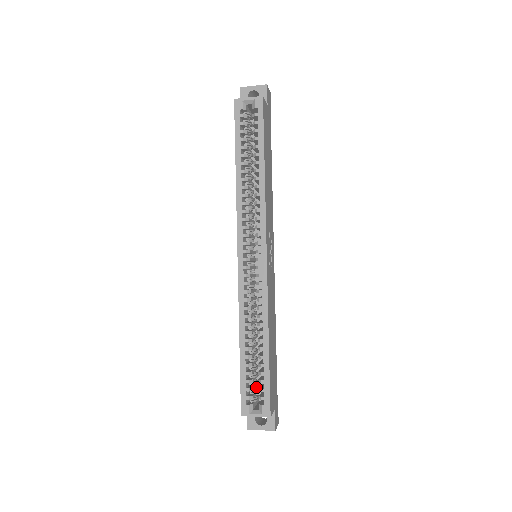
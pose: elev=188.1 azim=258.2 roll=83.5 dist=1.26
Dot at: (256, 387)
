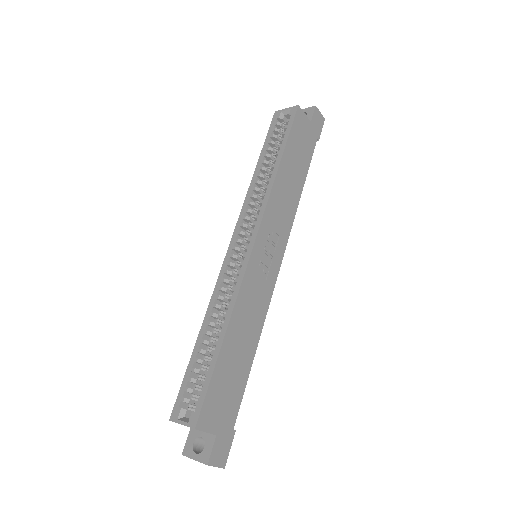
Dot at: occluded
